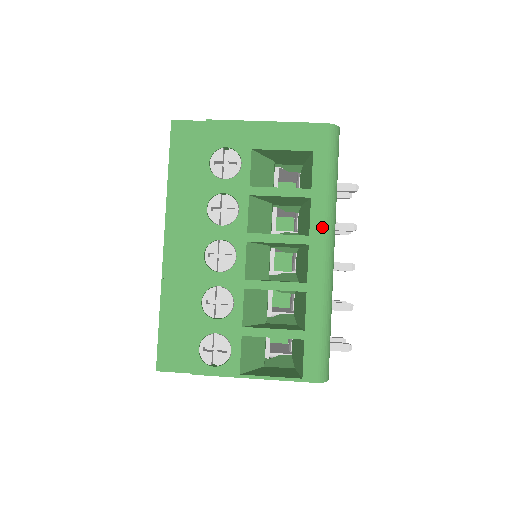
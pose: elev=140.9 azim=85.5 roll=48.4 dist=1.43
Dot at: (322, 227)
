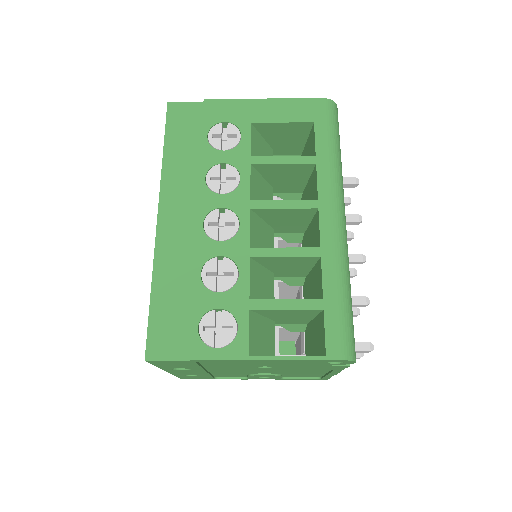
Dot at: (331, 191)
